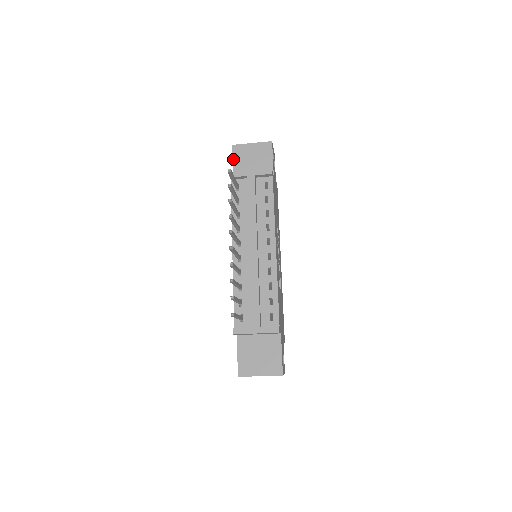
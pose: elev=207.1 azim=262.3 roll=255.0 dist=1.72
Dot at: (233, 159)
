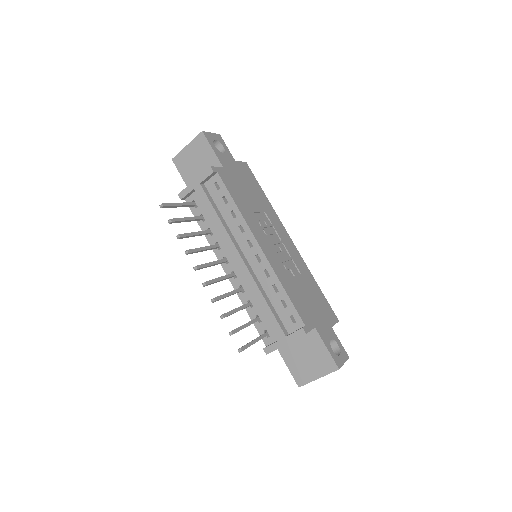
Dot at: (180, 173)
